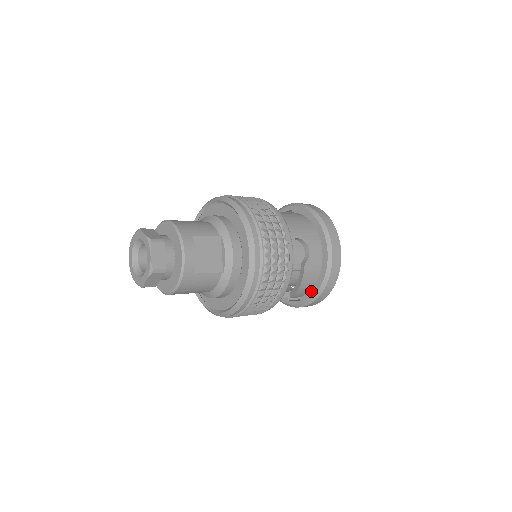
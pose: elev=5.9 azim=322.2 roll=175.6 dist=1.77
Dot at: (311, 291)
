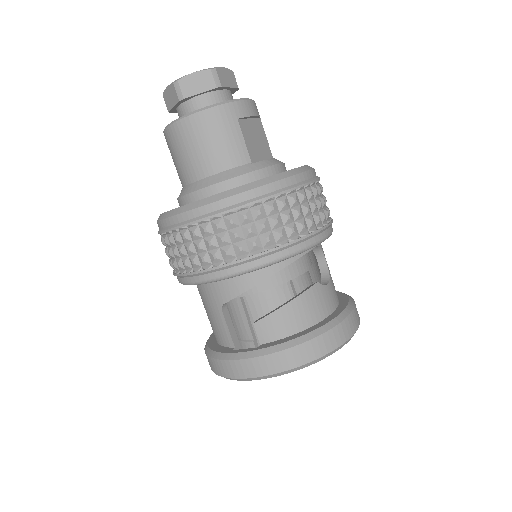
Dot at: (288, 337)
